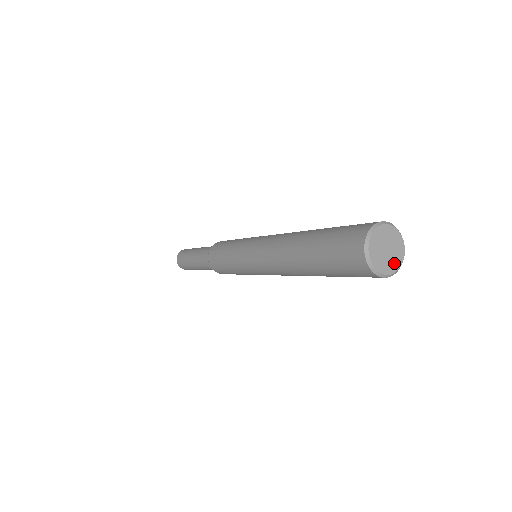
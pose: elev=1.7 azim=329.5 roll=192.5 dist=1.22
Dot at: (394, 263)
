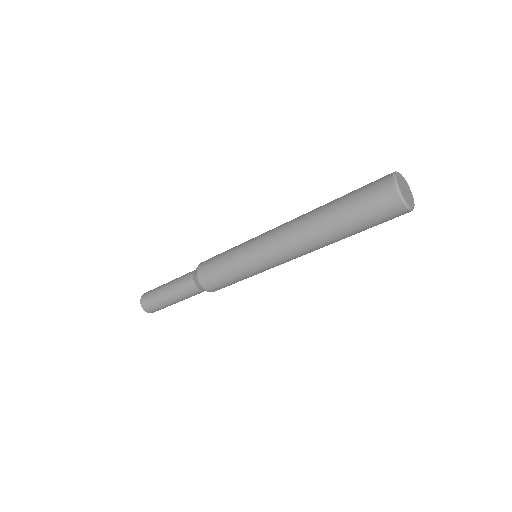
Dot at: (411, 199)
